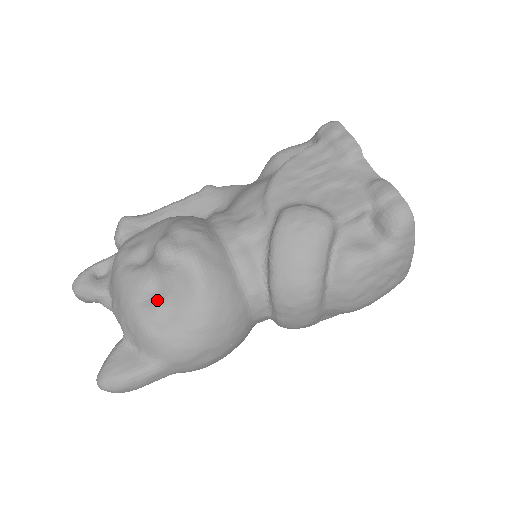
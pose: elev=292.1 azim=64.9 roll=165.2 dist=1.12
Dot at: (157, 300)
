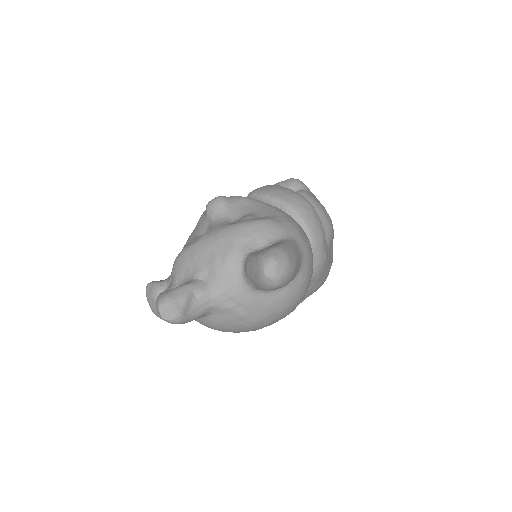
Dot at: (242, 218)
